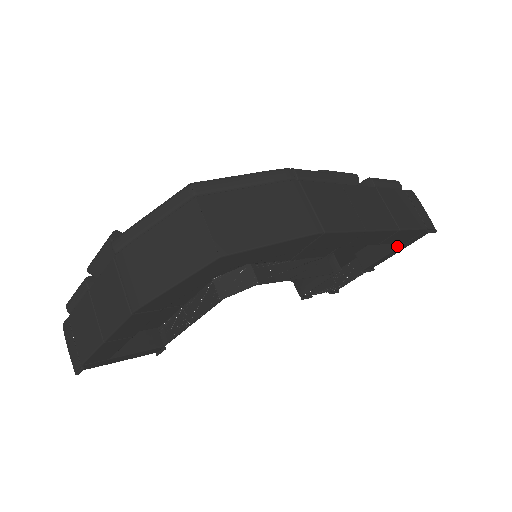
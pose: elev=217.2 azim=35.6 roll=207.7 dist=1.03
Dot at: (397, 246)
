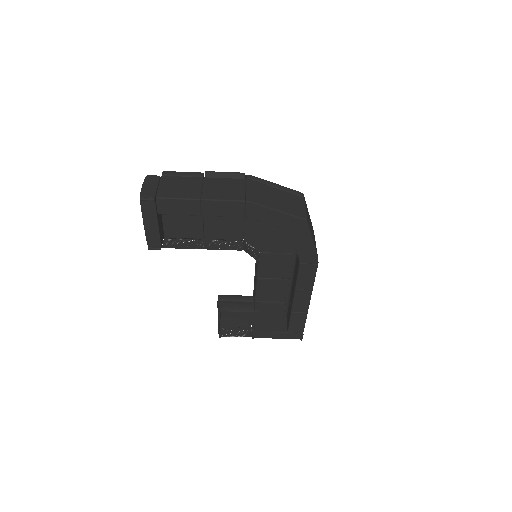
Dot at: (282, 331)
